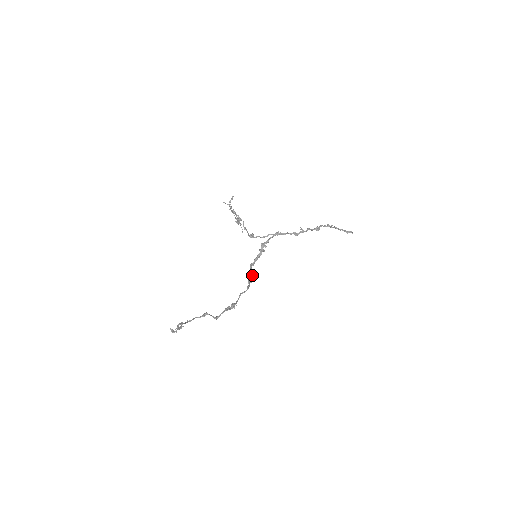
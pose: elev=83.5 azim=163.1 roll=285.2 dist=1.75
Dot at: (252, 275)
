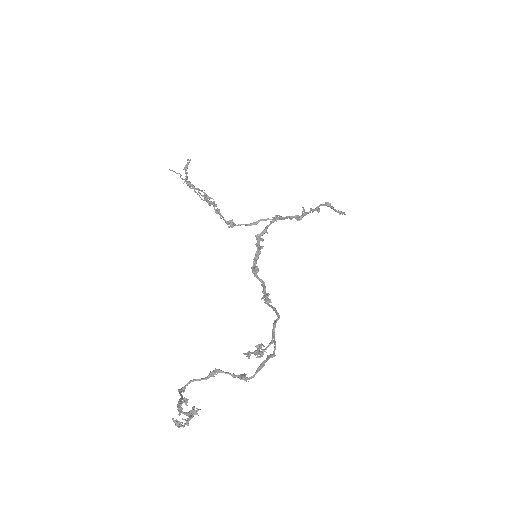
Dot at: (265, 289)
